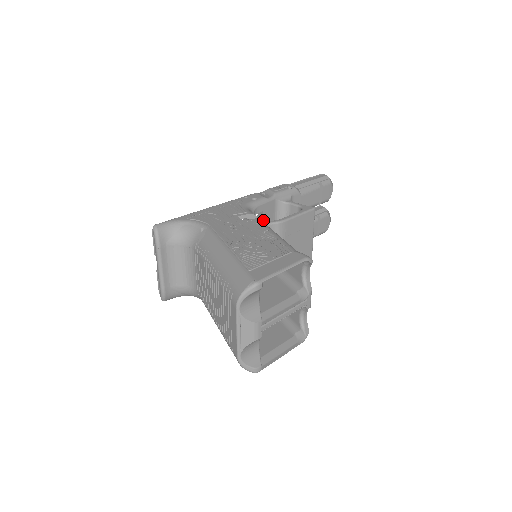
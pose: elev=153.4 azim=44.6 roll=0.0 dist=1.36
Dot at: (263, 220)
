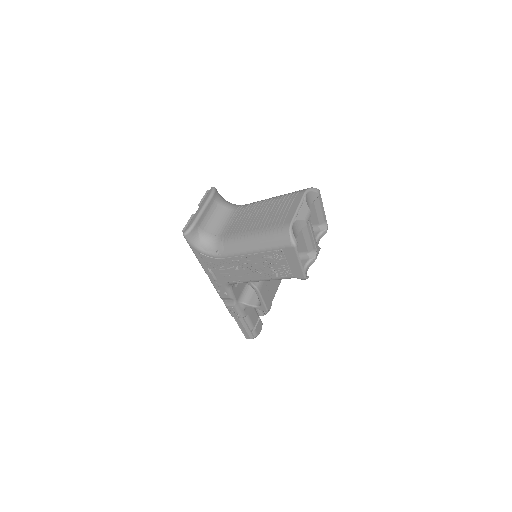
Dot at: occluded
